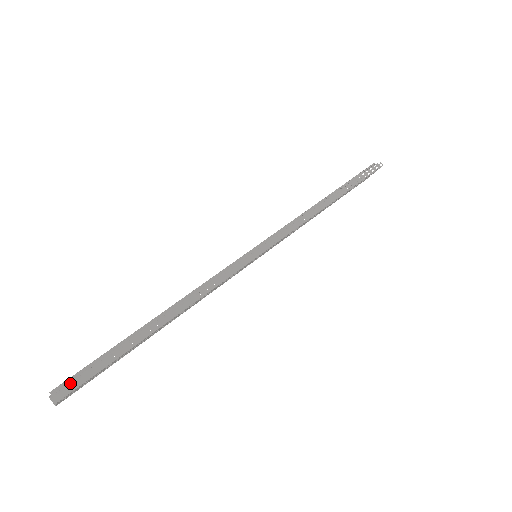
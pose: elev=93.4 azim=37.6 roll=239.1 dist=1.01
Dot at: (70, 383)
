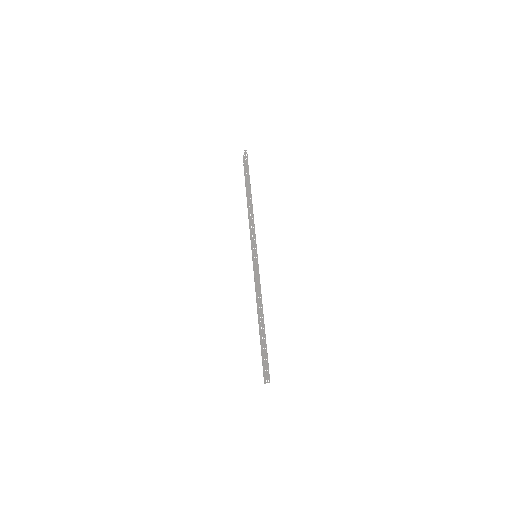
Dot at: occluded
